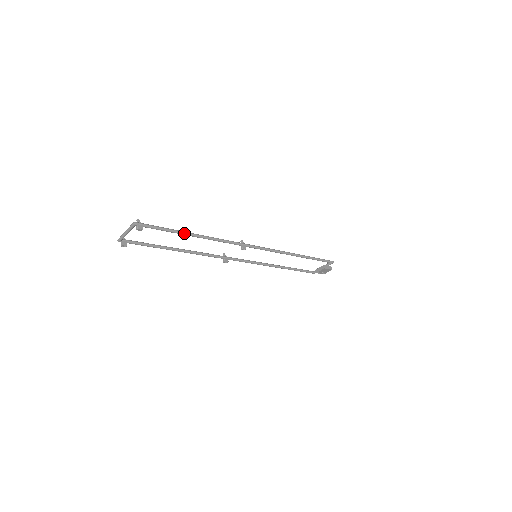
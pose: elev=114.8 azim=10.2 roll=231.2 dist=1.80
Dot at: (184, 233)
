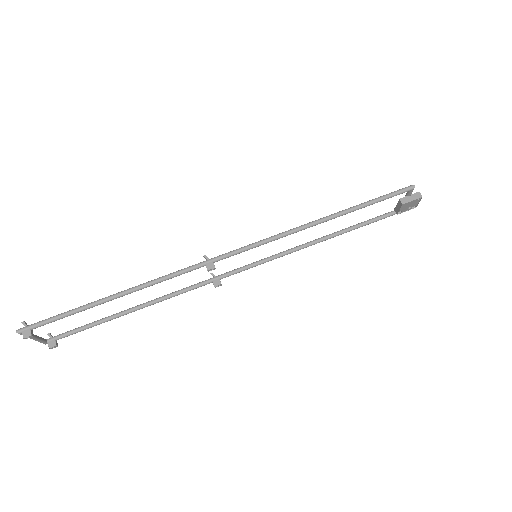
Dot at: (98, 303)
